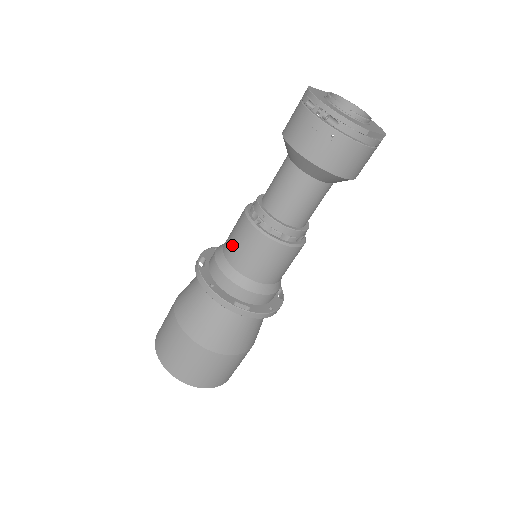
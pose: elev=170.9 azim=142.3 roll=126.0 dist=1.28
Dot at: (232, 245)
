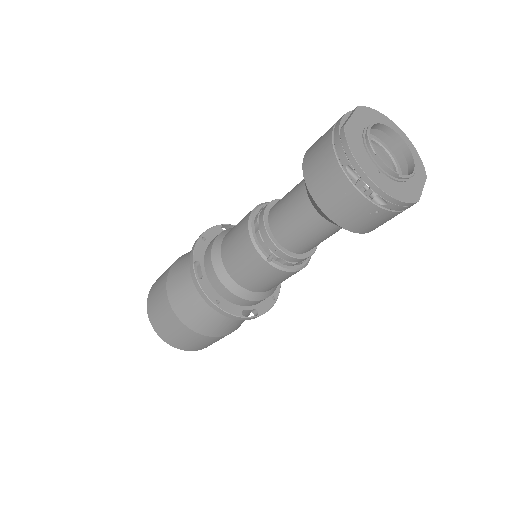
Dot at: (236, 266)
